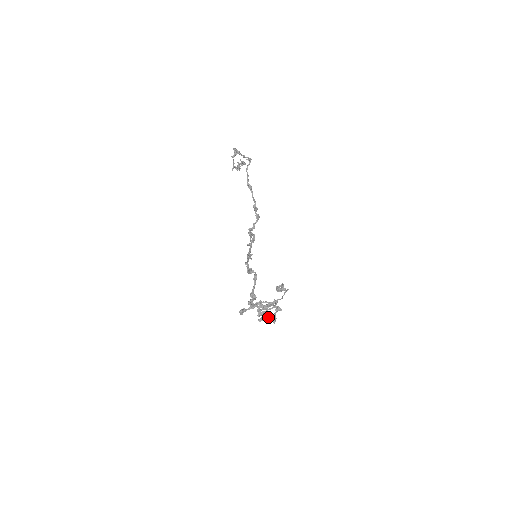
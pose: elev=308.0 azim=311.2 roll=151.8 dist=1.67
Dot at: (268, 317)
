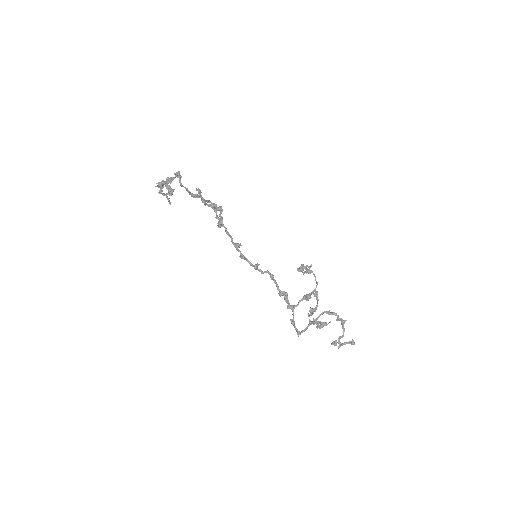
Dot at: occluded
